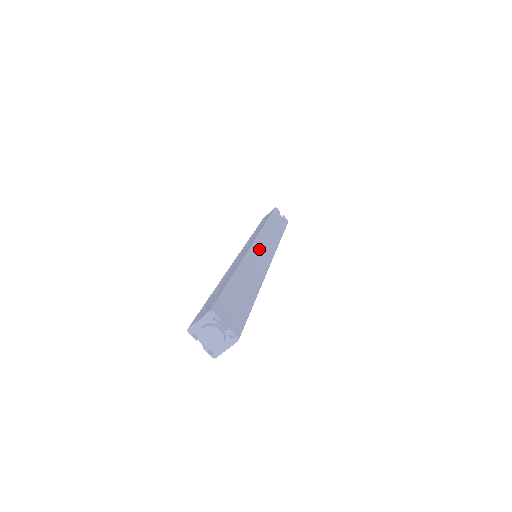
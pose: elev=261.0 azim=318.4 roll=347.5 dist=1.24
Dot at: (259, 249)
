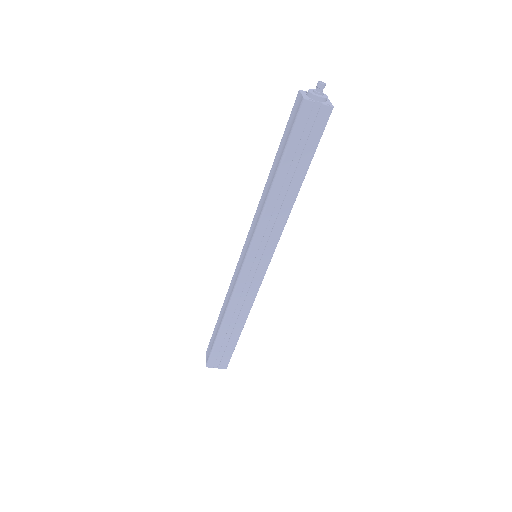
Dot at: (248, 273)
